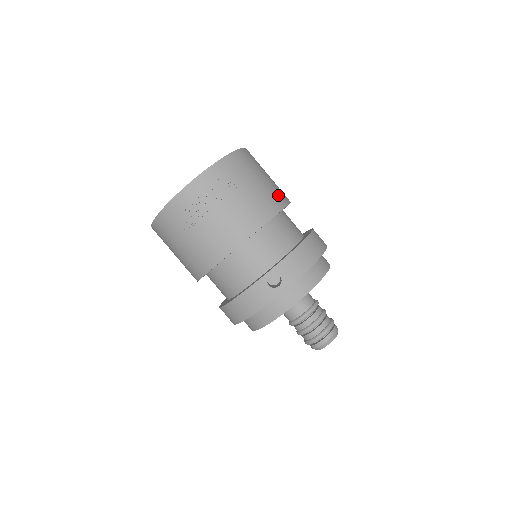
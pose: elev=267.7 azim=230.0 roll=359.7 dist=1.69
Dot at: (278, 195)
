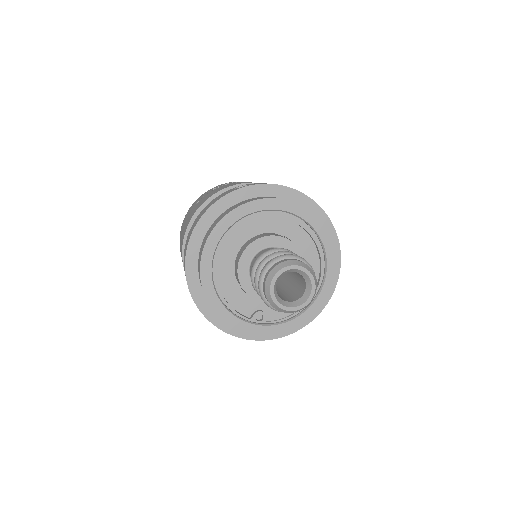
Dot at: occluded
